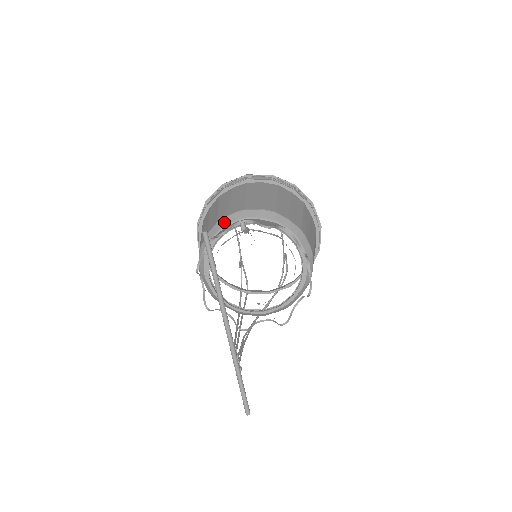
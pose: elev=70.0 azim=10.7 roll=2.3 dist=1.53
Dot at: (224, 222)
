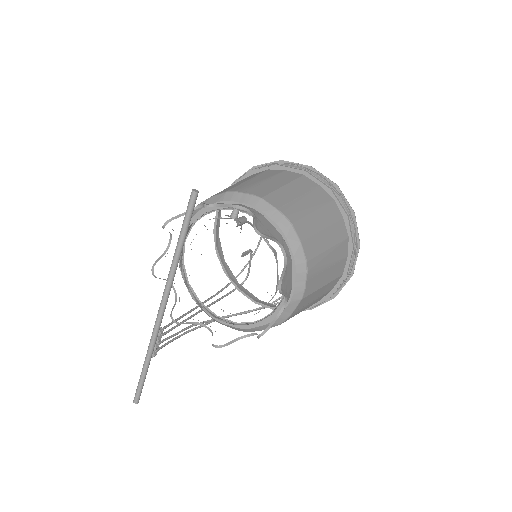
Dot at: (232, 196)
